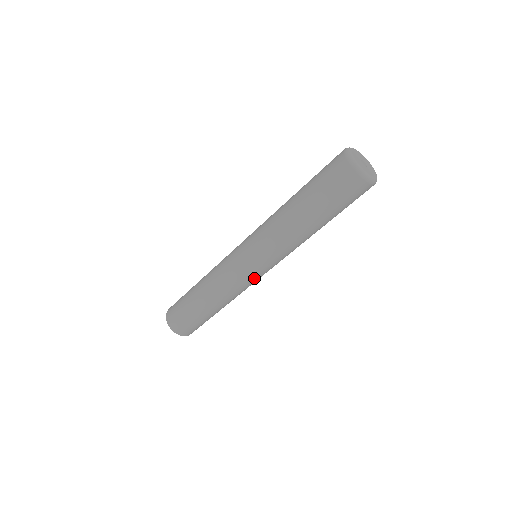
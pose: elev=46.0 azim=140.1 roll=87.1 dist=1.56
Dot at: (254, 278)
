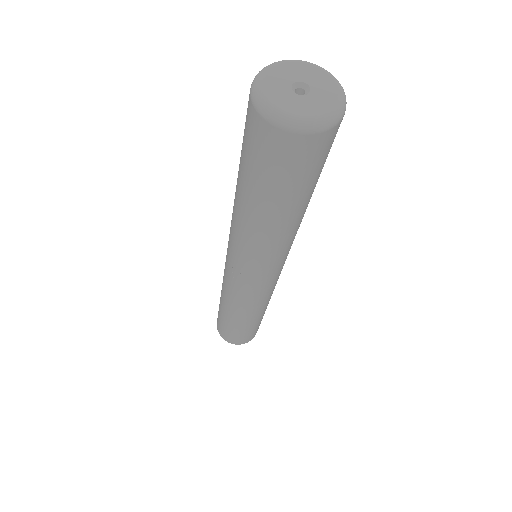
Dot at: occluded
